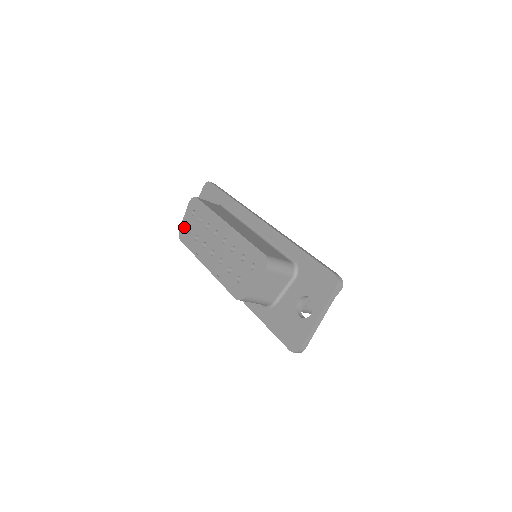
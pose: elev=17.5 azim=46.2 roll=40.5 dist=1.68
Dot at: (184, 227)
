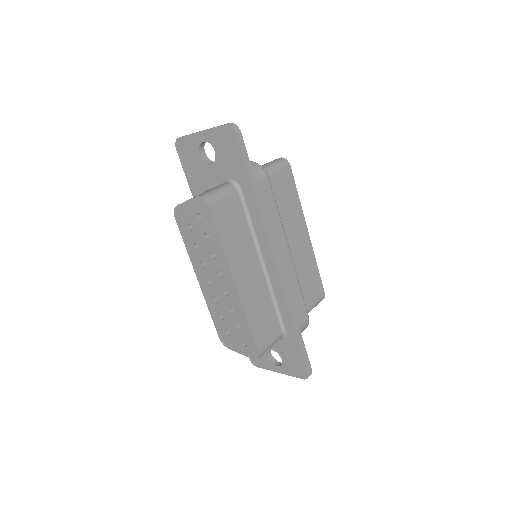
Dot at: (183, 213)
